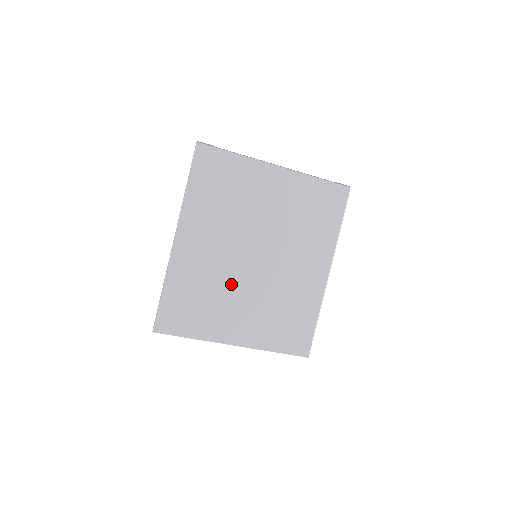
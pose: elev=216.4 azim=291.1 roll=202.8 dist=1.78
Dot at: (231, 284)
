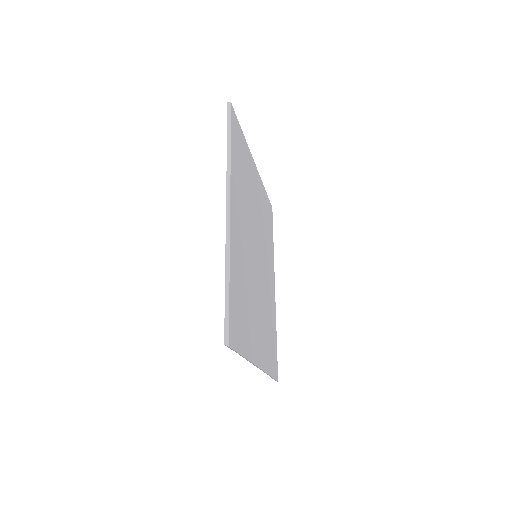
Dot at: (252, 285)
